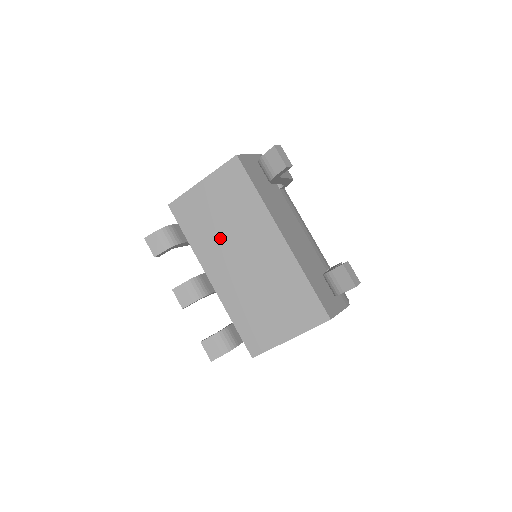
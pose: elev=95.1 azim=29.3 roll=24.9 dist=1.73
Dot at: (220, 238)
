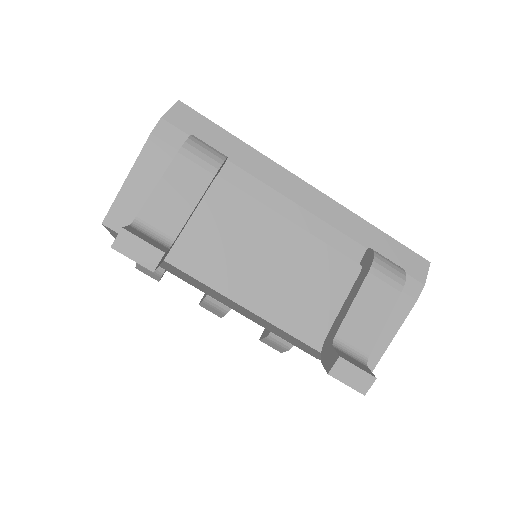
Dot at: (189, 281)
